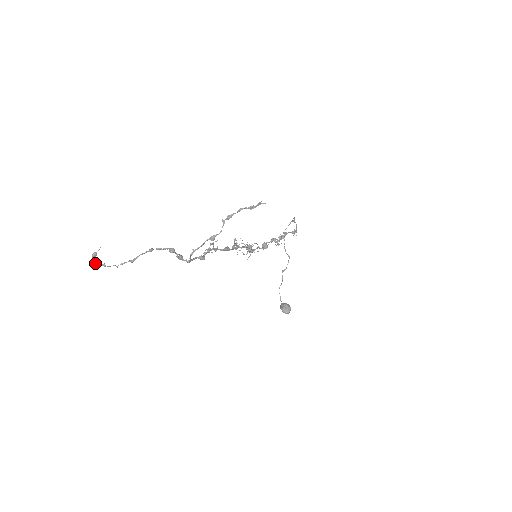
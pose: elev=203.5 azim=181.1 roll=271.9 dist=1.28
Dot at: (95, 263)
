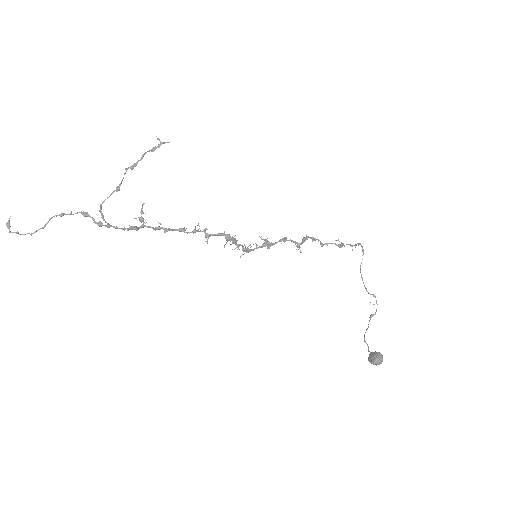
Dot at: (9, 231)
